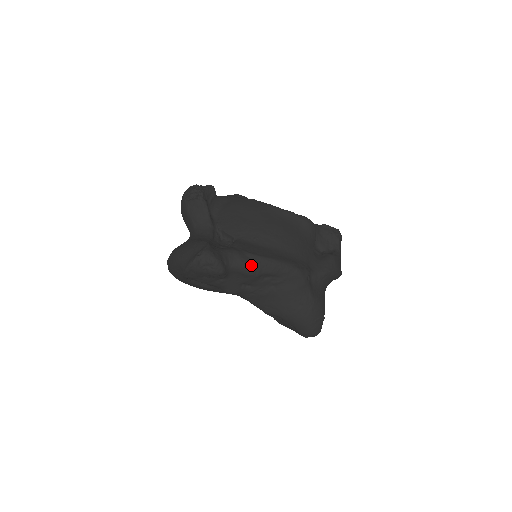
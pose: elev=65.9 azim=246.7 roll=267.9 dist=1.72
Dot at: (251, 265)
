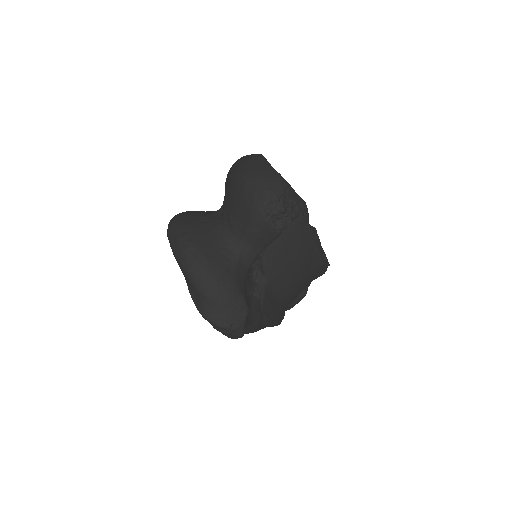
Dot at: occluded
